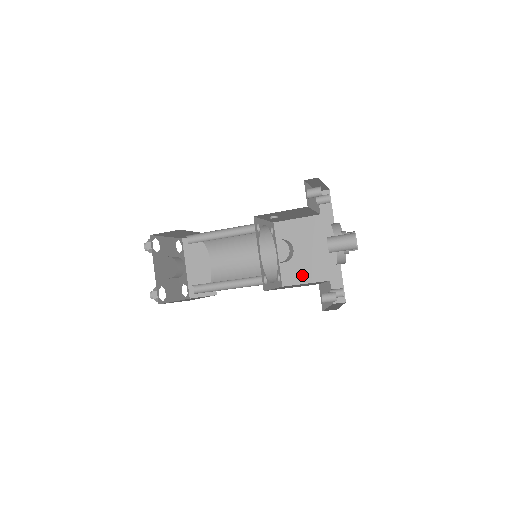
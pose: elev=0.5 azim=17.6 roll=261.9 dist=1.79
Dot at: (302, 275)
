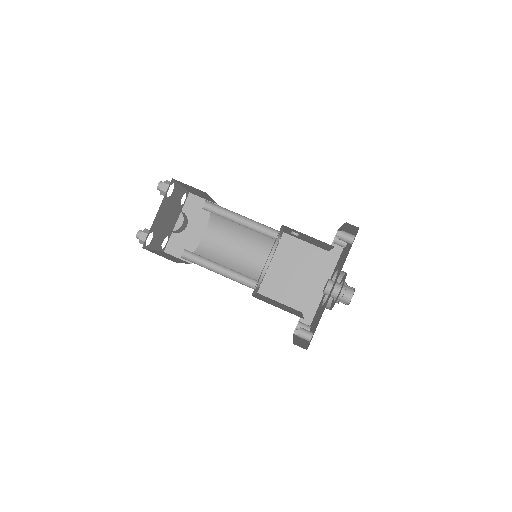
Dot at: (281, 293)
